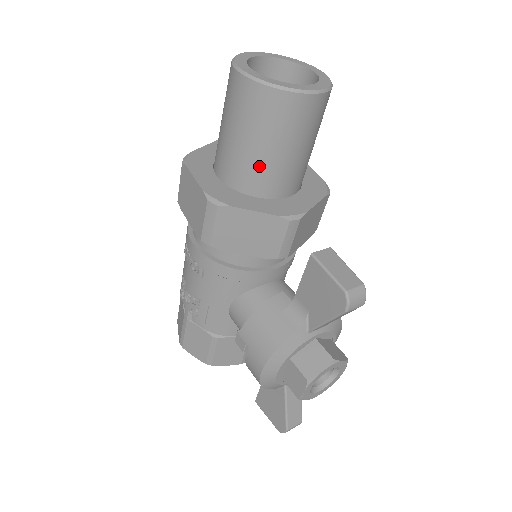
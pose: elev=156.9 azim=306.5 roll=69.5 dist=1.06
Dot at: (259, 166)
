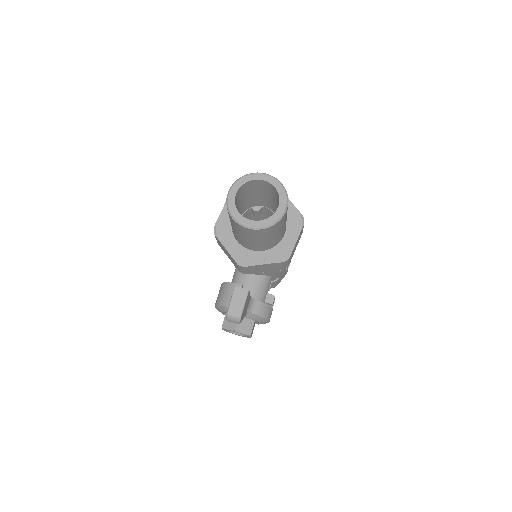
Dot at: occluded
